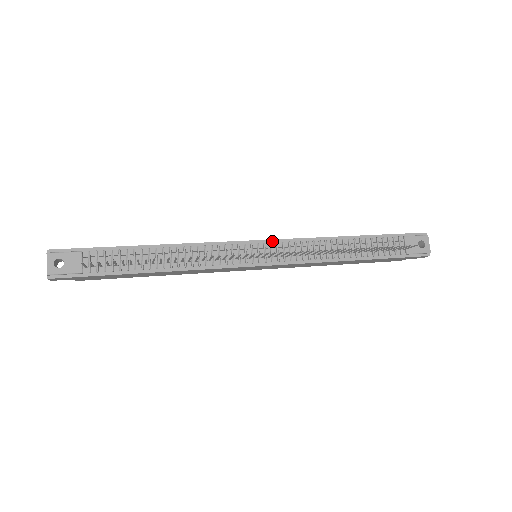
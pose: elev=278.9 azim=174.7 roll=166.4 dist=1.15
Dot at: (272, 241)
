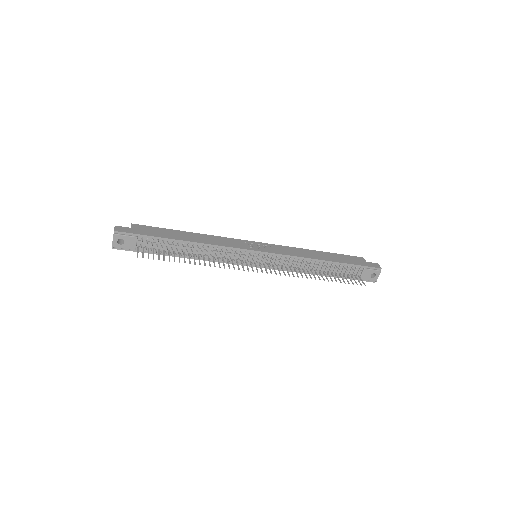
Dot at: (270, 254)
